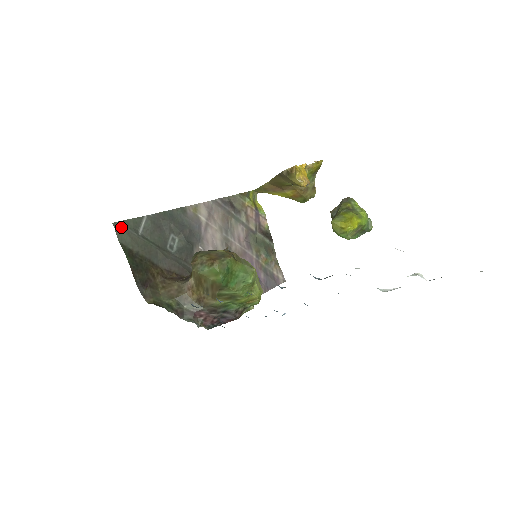
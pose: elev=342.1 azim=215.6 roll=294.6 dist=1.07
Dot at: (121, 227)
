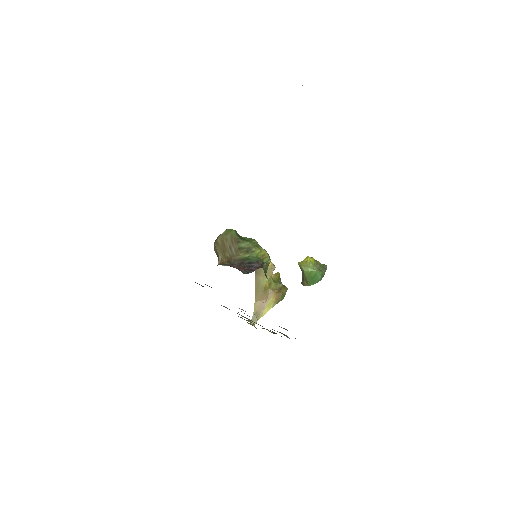
Dot at: occluded
